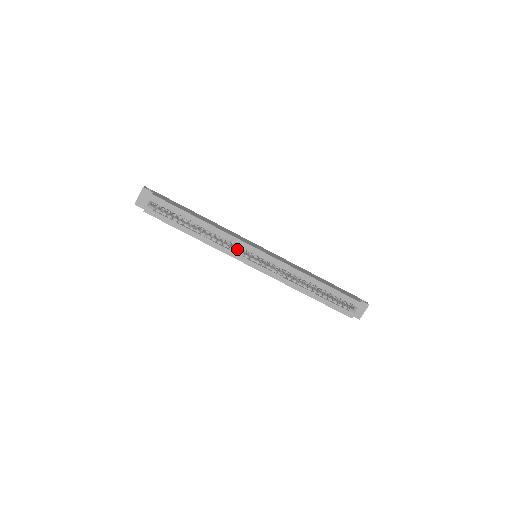
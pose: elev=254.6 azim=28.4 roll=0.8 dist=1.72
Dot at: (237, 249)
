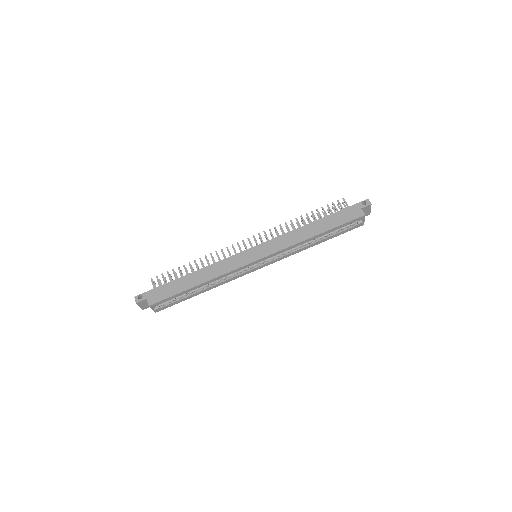
Dot at: occluded
